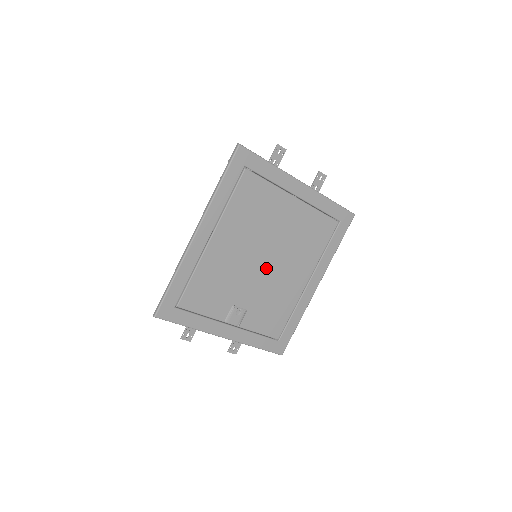
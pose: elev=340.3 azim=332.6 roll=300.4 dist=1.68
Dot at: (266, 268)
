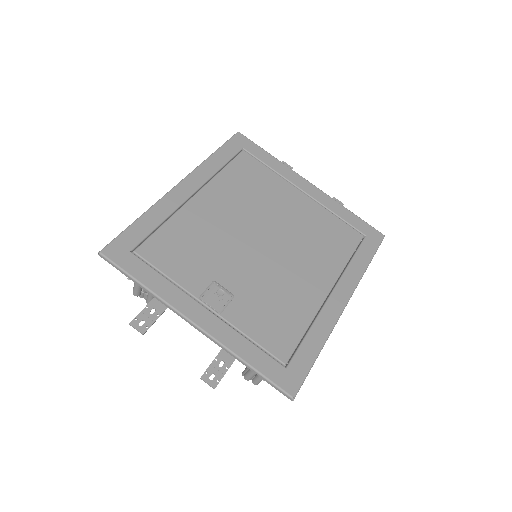
Dot at: (265, 252)
